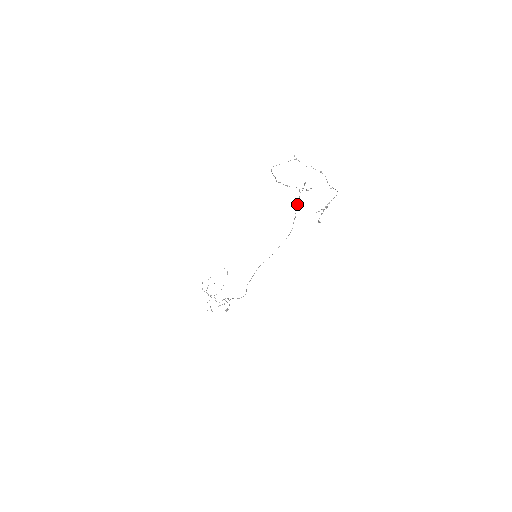
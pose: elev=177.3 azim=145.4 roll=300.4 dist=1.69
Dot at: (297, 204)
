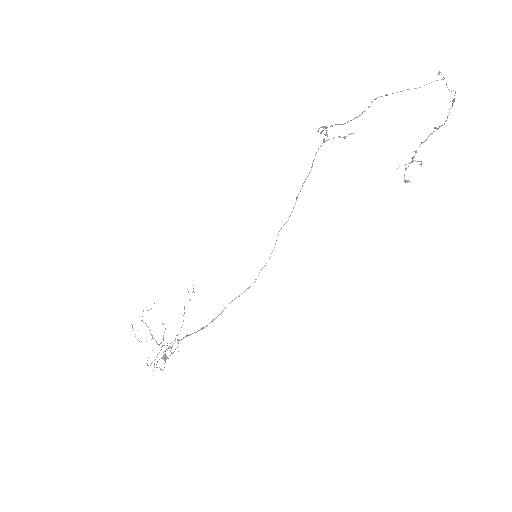
Dot at: (313, 161)
